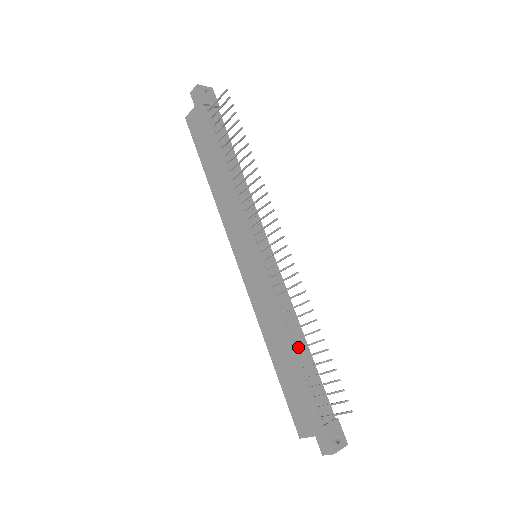
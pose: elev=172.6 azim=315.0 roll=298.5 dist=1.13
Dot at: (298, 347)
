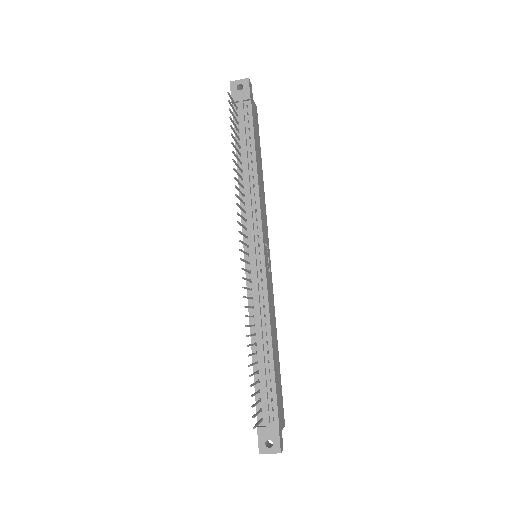
Dot at: (259, 351)
